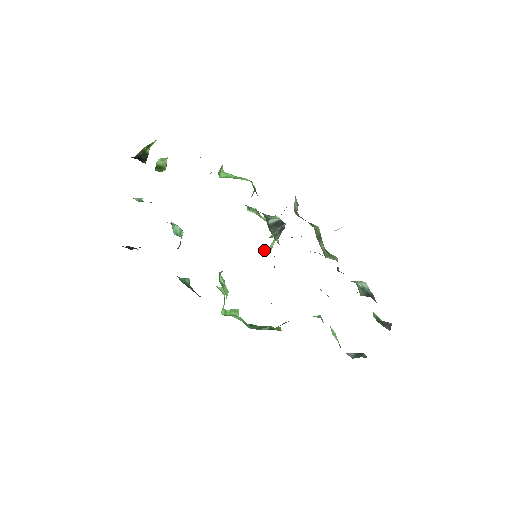
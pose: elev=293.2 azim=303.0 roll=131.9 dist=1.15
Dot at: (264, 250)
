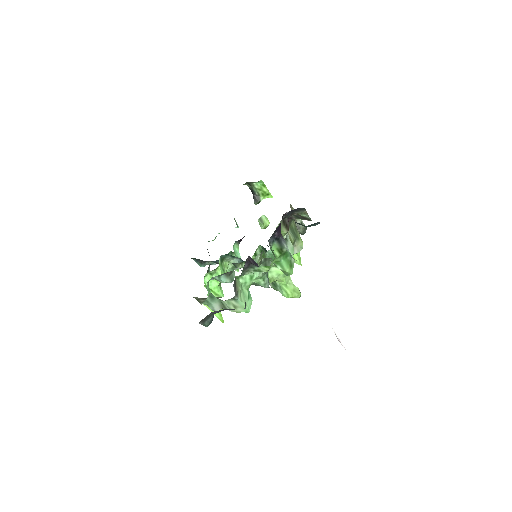
Dot at: occluded
